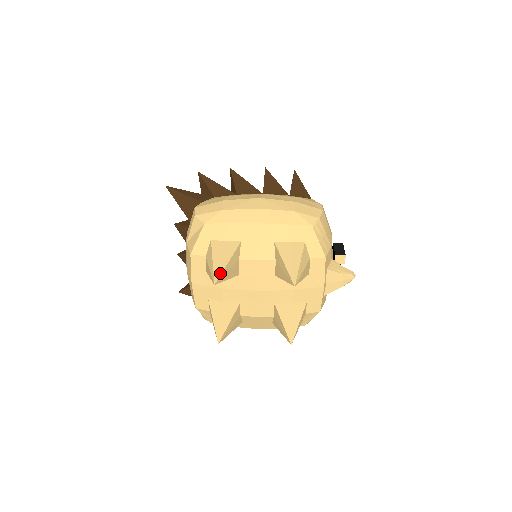
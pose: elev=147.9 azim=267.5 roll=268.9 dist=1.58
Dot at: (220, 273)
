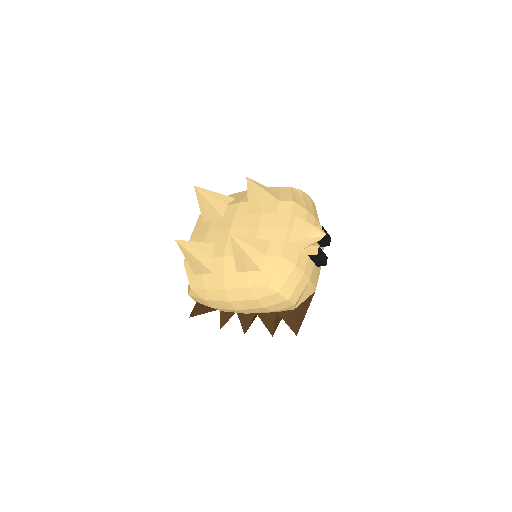
Dot at: (204, 189)
